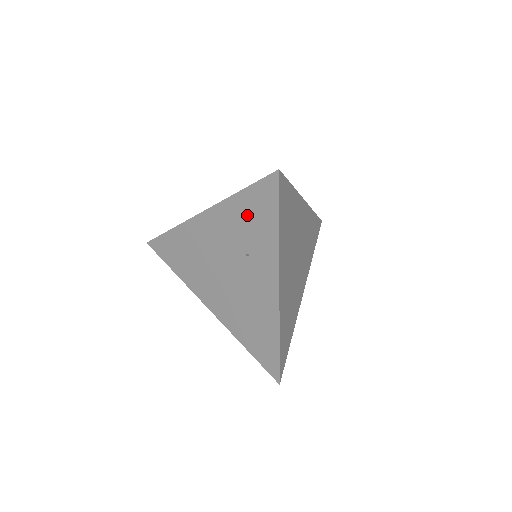
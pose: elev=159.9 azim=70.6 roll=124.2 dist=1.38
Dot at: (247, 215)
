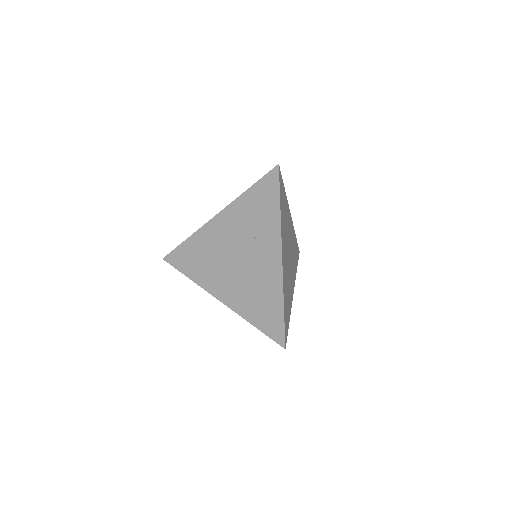
Dot at: (254, 205)
